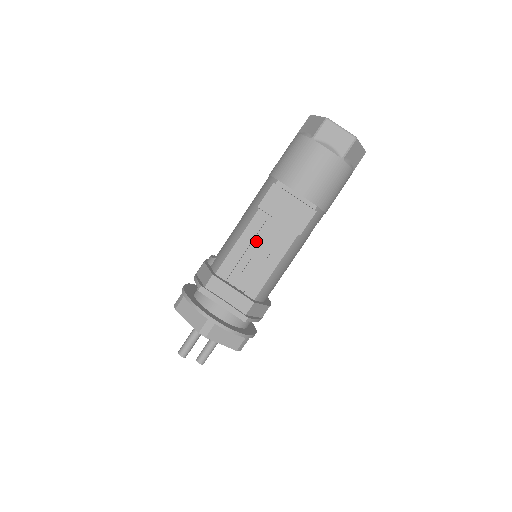
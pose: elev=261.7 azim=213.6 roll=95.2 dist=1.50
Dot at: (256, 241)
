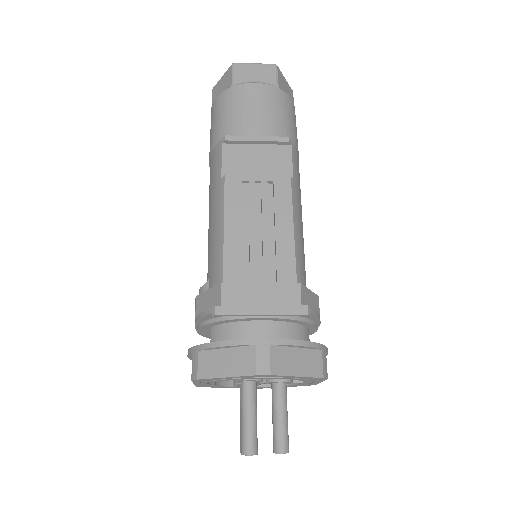
Dot at: (247, 215)
